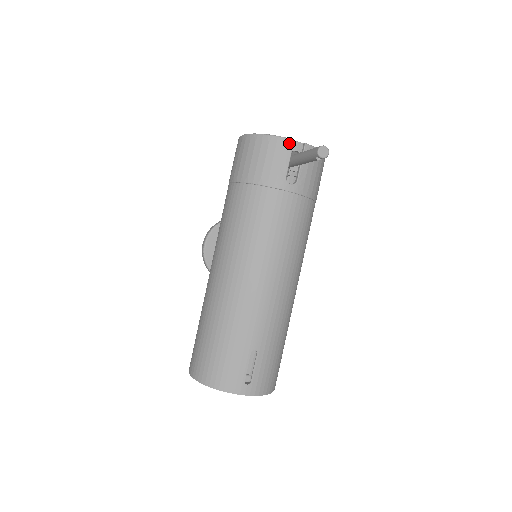
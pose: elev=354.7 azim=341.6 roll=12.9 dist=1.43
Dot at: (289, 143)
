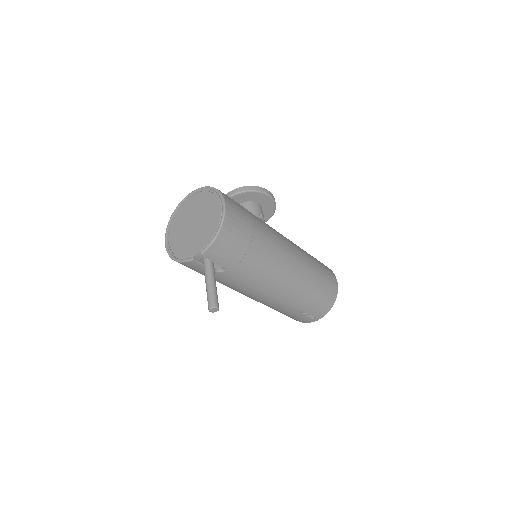
Dot at: (193, 262)
